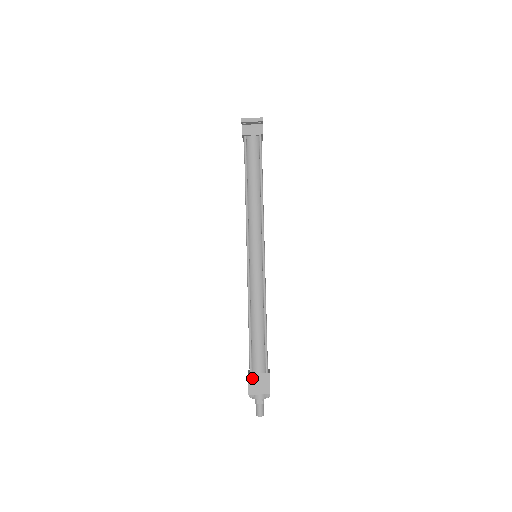
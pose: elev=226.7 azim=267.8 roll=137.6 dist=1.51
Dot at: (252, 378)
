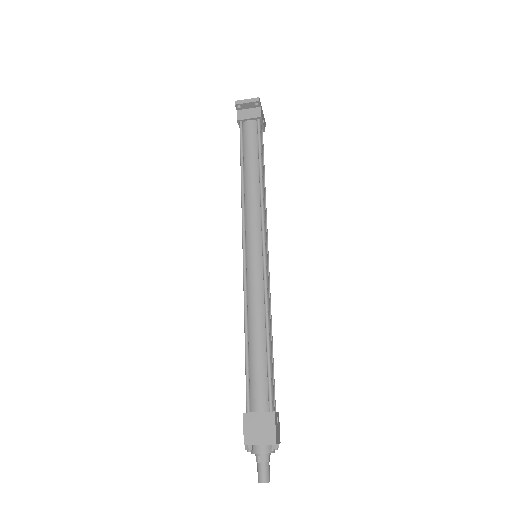
Dot at: (249, 419)
